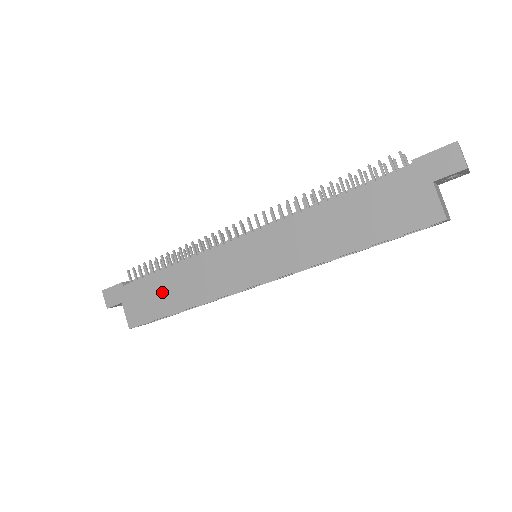
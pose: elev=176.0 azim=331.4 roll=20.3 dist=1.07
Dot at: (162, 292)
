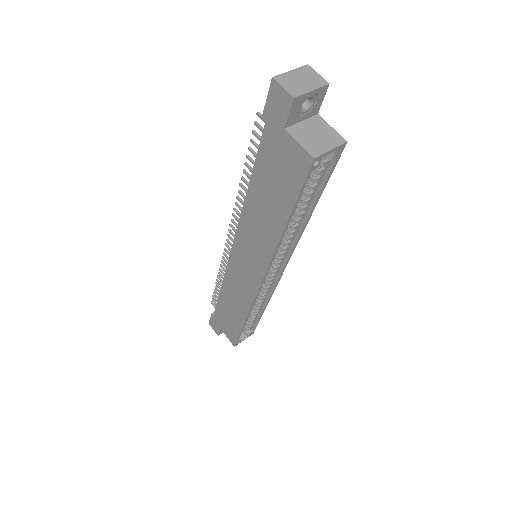
Dot at: (229, 312)
